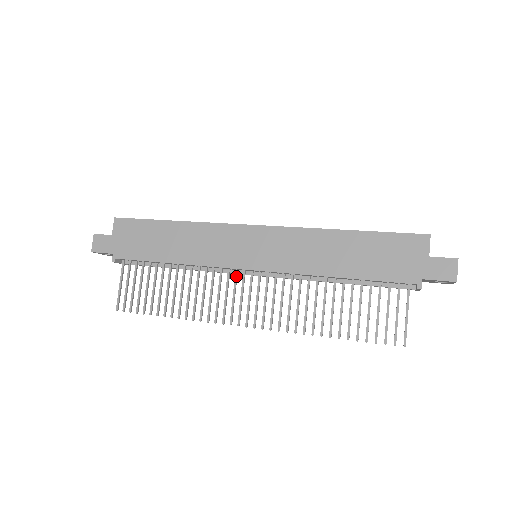
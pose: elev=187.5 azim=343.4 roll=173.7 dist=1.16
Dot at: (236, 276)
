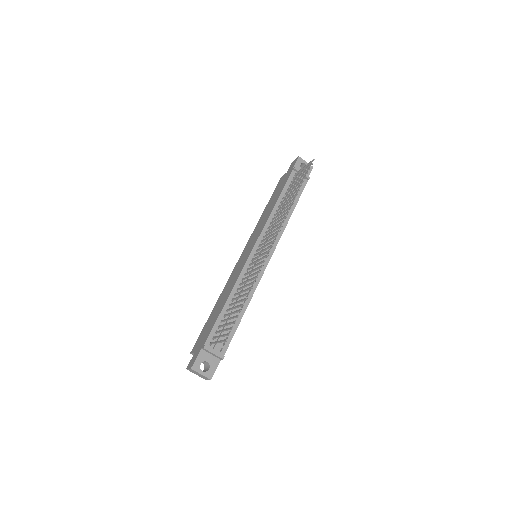
Dot at: (254, 259)
